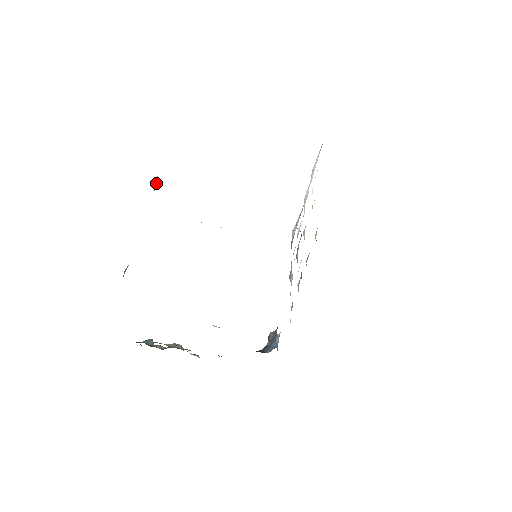
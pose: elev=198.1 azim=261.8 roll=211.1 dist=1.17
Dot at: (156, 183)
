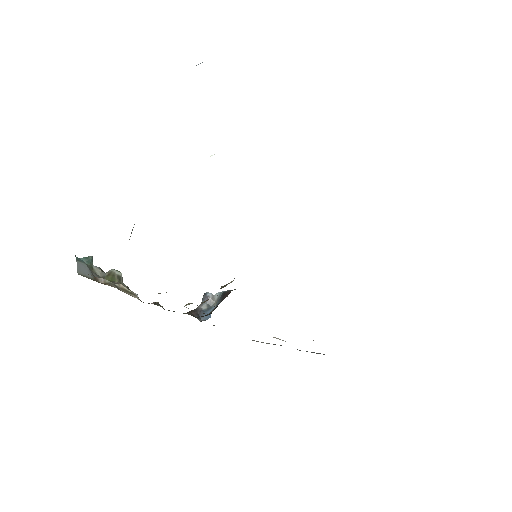
Dot at: occluded
